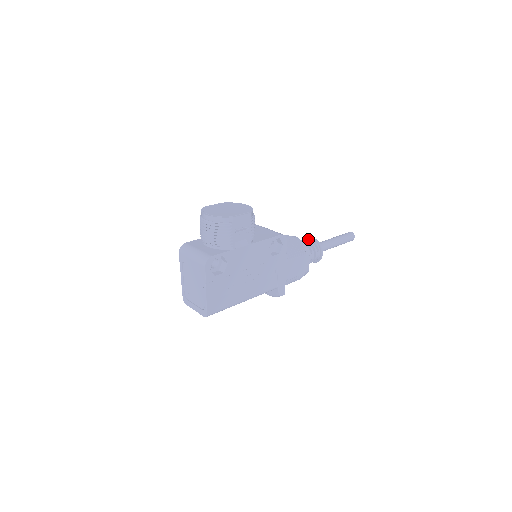
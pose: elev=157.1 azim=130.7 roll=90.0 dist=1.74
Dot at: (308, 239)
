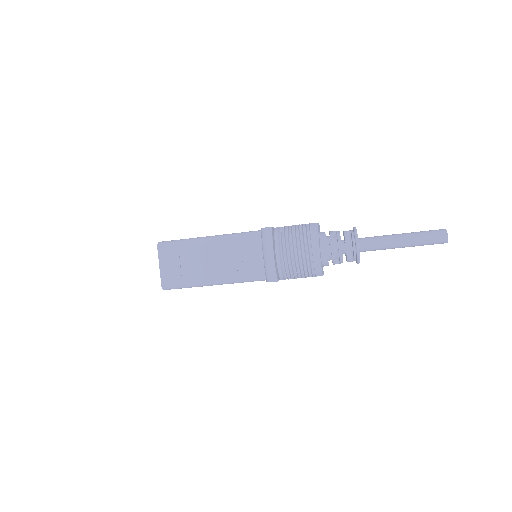
Dot at: occluded
